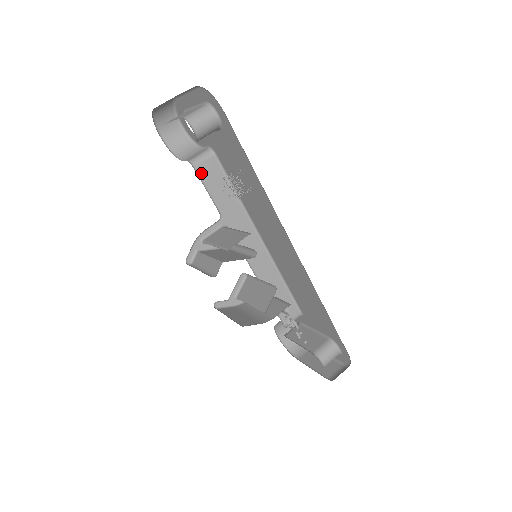
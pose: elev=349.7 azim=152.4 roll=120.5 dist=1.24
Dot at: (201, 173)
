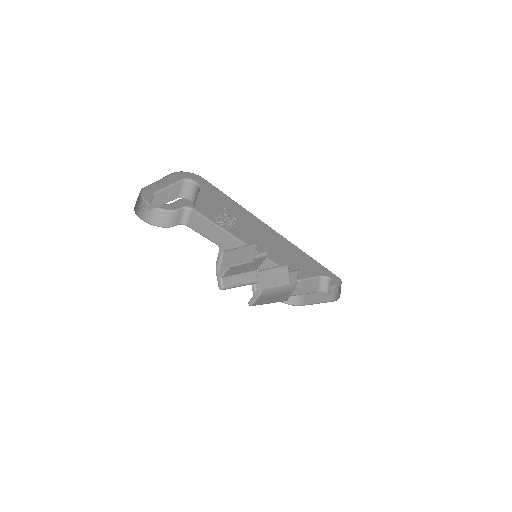
Dot at: (192, 227)
